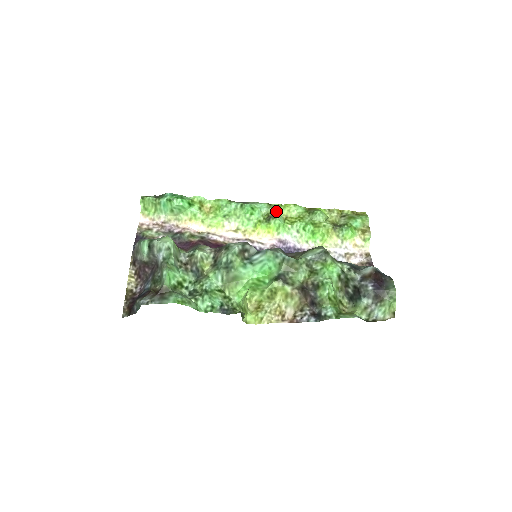
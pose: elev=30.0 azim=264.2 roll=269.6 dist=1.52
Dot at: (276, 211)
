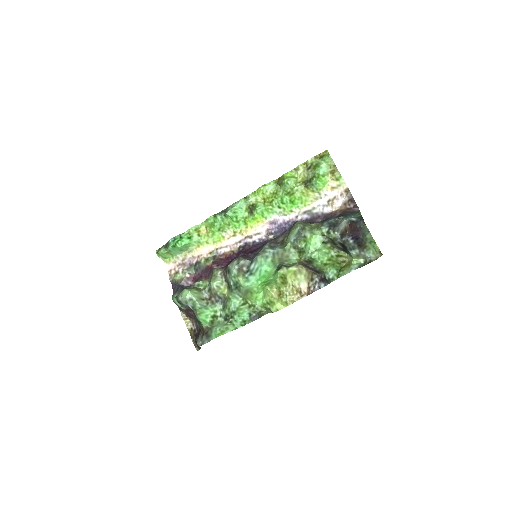
Dot at: (253, 200)
